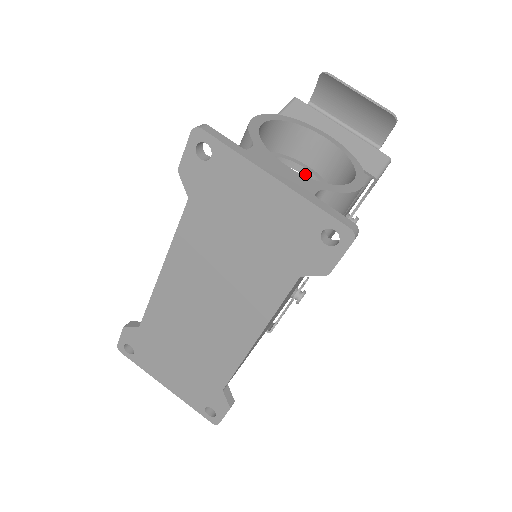
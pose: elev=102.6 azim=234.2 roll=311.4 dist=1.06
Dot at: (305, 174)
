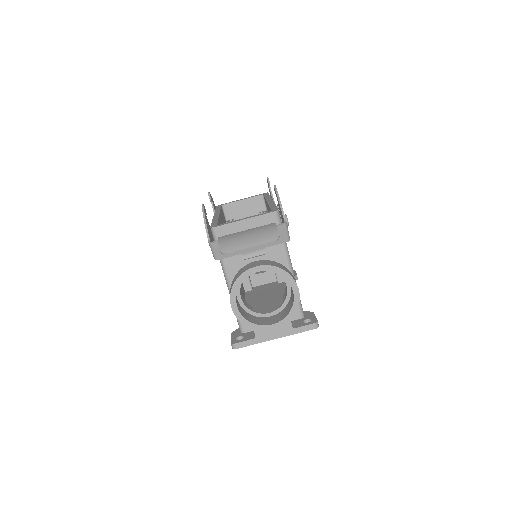
Dot at: occluded
